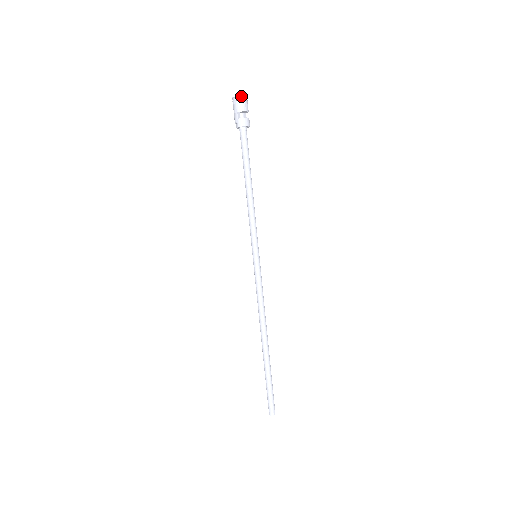
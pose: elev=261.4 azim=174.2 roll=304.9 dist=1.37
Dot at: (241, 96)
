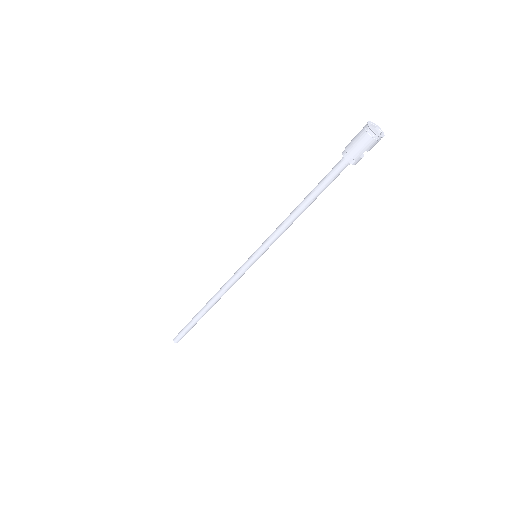
Dot at: occluded
